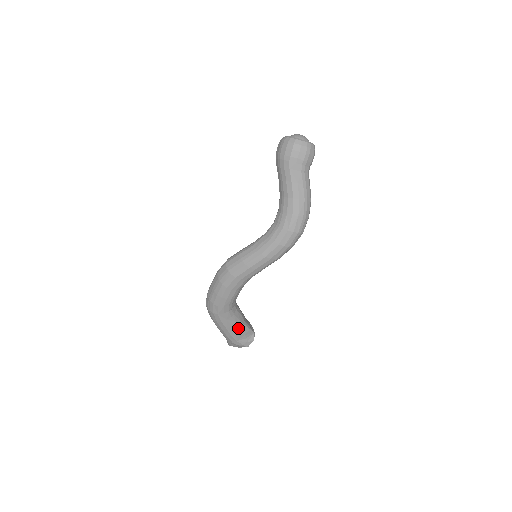
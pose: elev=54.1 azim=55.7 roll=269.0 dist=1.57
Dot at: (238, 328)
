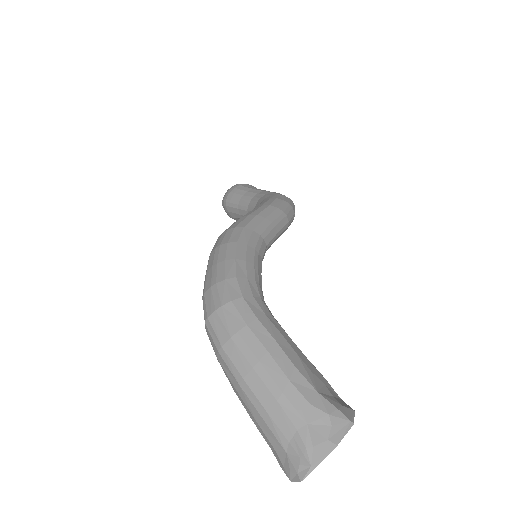
Dot at: (299, 353)
